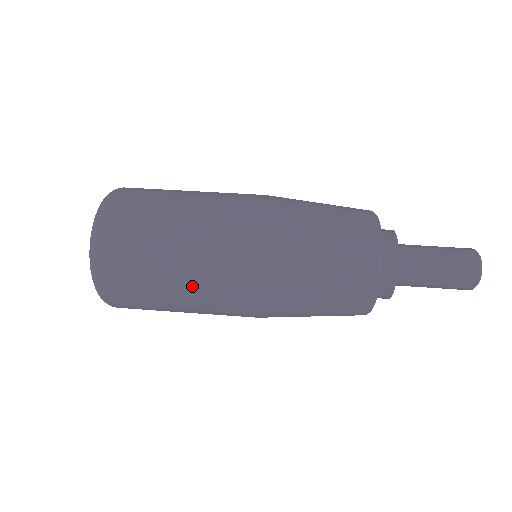
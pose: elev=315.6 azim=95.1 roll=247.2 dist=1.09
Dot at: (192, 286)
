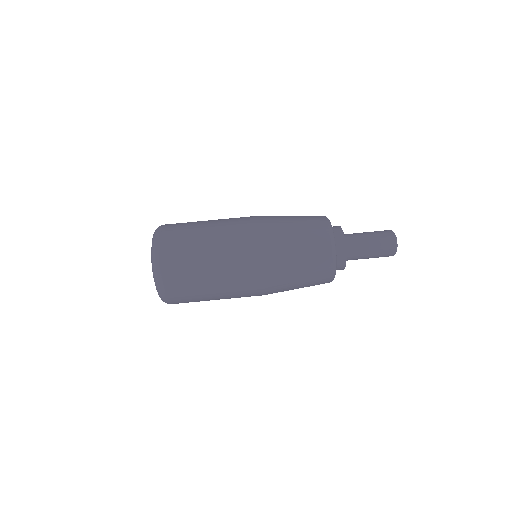
Dot at: occluded
